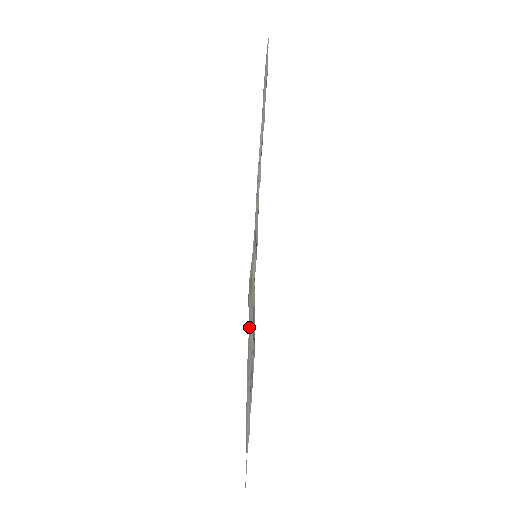
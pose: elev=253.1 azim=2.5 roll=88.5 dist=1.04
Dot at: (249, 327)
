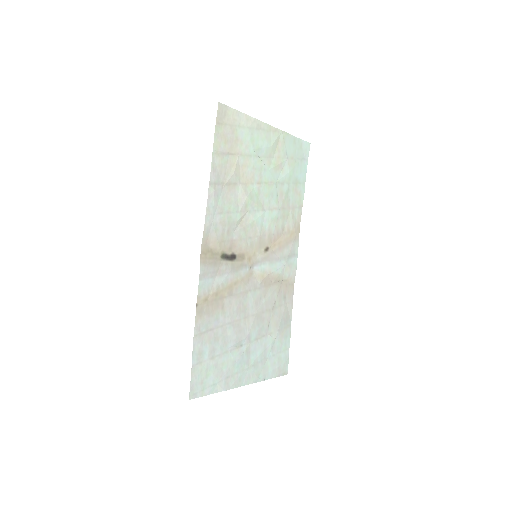
Dot at: (216, 286)
